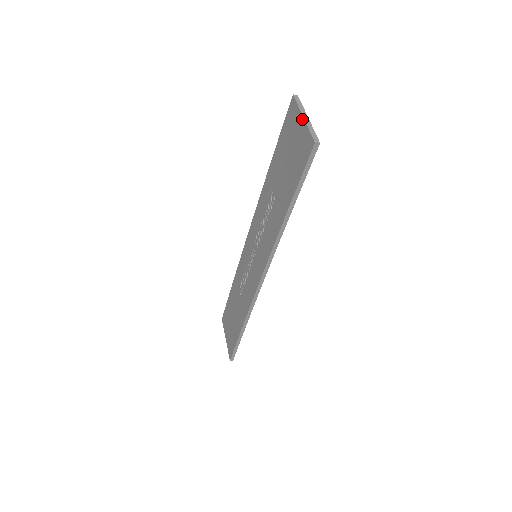
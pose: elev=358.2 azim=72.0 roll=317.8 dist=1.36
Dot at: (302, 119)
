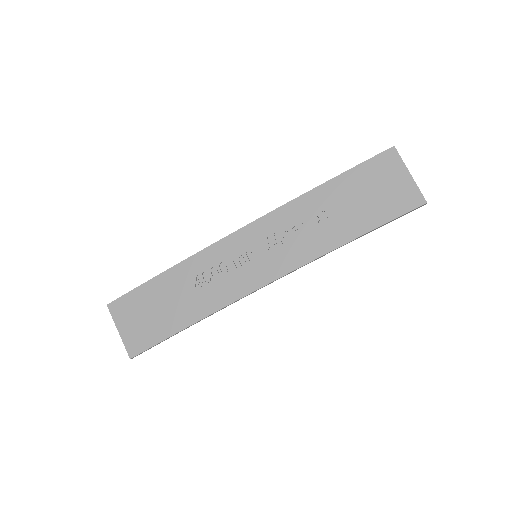
Dot at: (409, 174)
